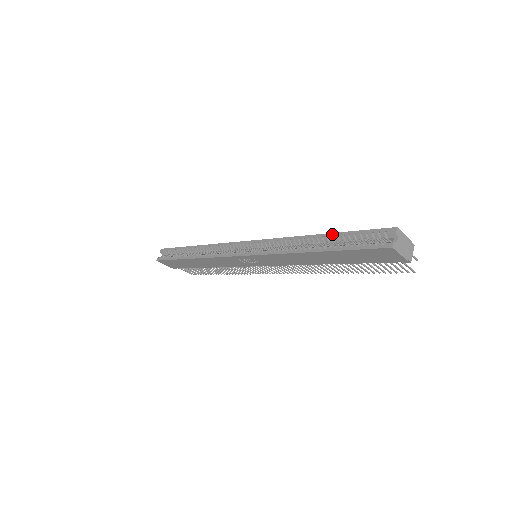
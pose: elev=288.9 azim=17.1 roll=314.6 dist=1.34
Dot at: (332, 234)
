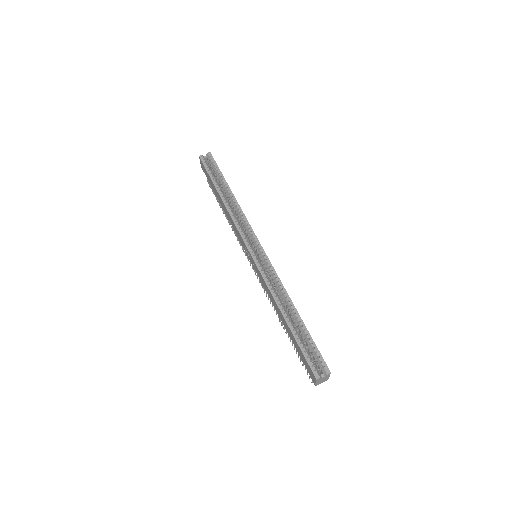
Dot at: (303, 324)
